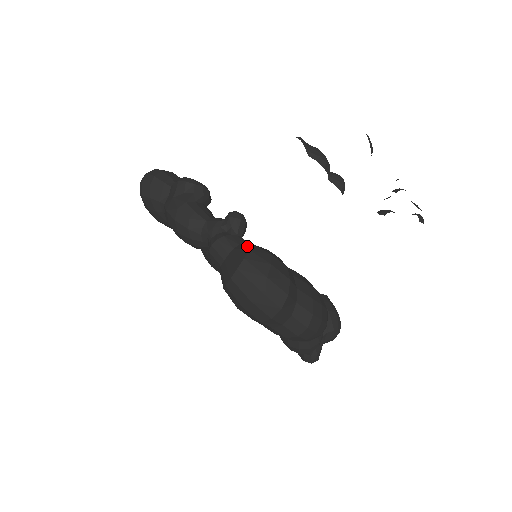
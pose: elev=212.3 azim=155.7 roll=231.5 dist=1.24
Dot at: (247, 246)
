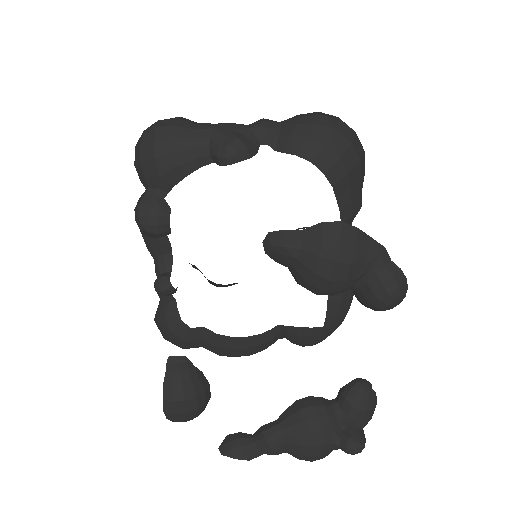
Dot at: (162, 311)
